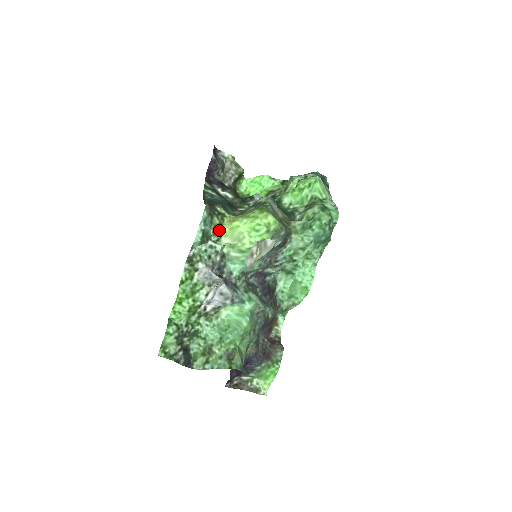
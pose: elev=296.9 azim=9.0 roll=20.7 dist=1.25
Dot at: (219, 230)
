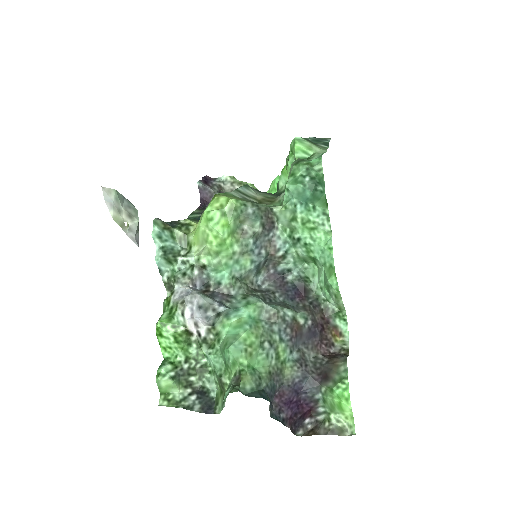
Dot at: (187, 242)
